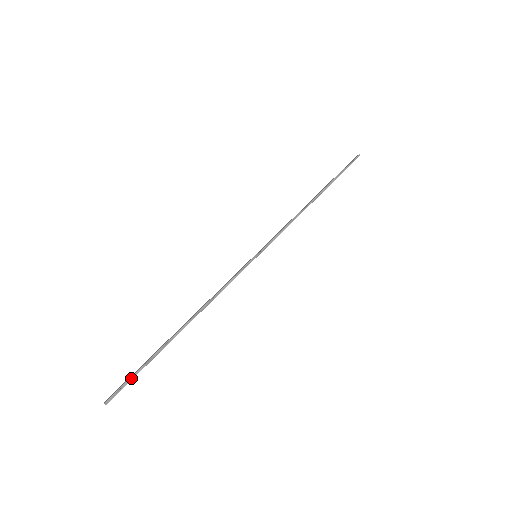
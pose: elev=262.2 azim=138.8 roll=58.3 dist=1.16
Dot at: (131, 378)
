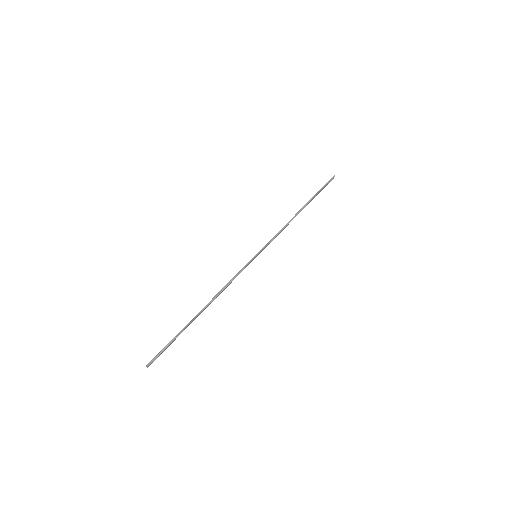
Dot at: (165, 347)
